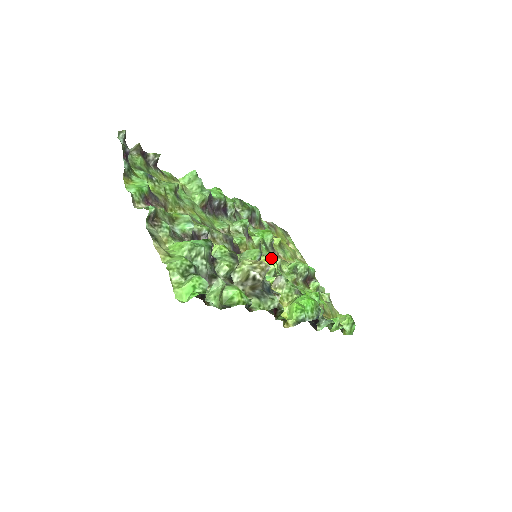
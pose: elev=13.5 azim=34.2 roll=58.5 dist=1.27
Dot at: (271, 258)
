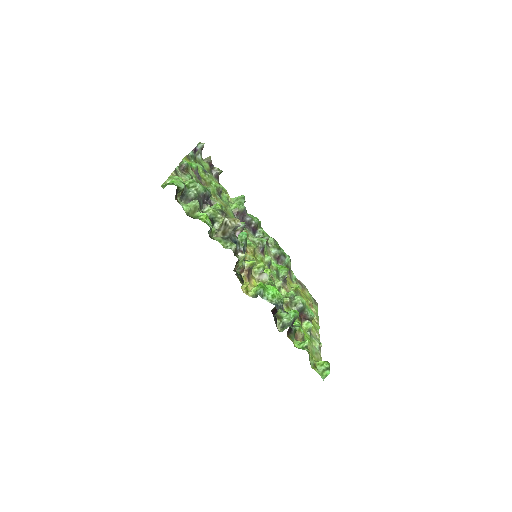
Dot at: (275, 279)
